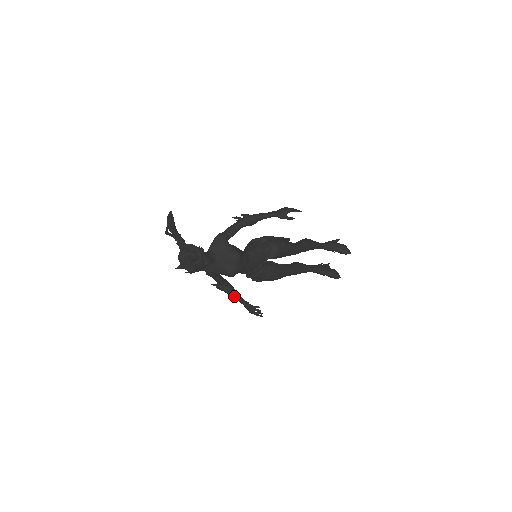
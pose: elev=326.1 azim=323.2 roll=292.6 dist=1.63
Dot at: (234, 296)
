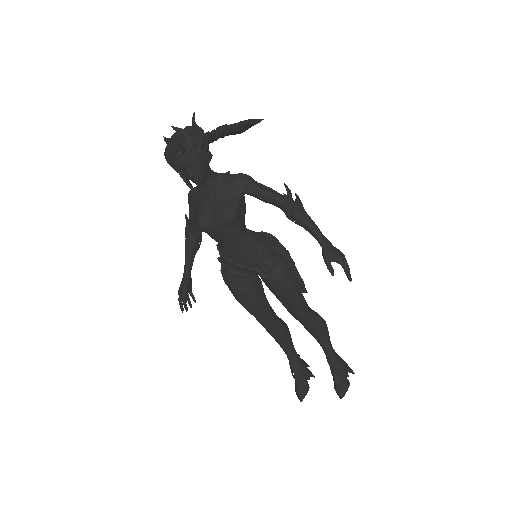
Dot at: (187, 256)
